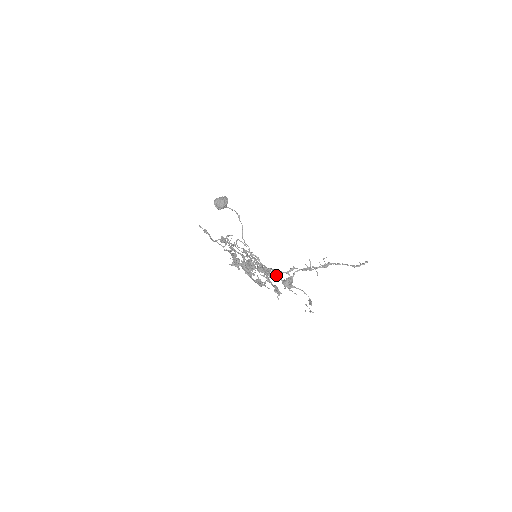
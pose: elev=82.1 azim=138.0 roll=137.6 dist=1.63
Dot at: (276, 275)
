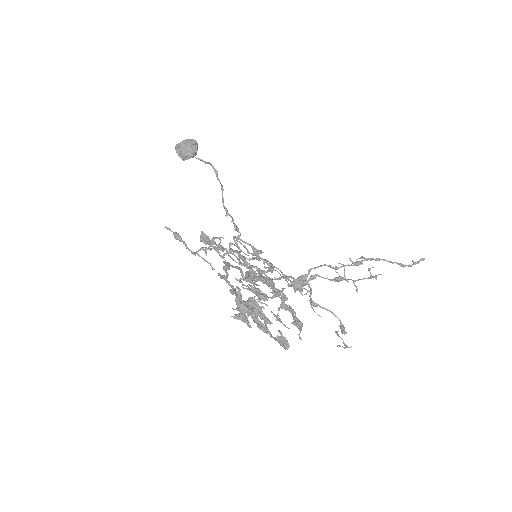
Dot at: (285, 280)
